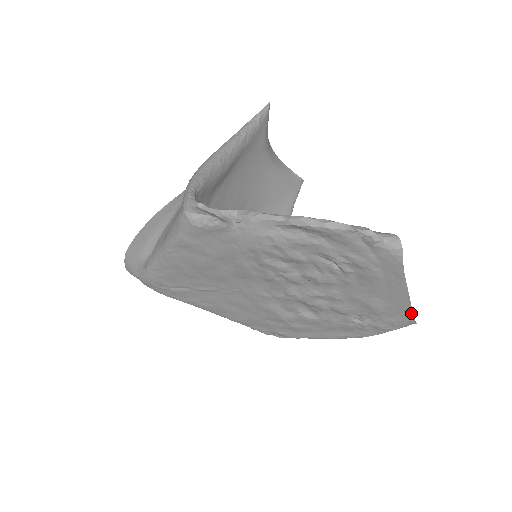
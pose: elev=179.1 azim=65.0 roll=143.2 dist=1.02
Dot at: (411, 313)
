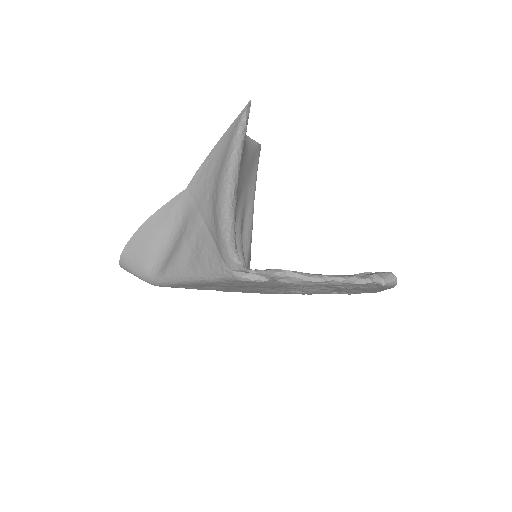
Dot at: occluded
